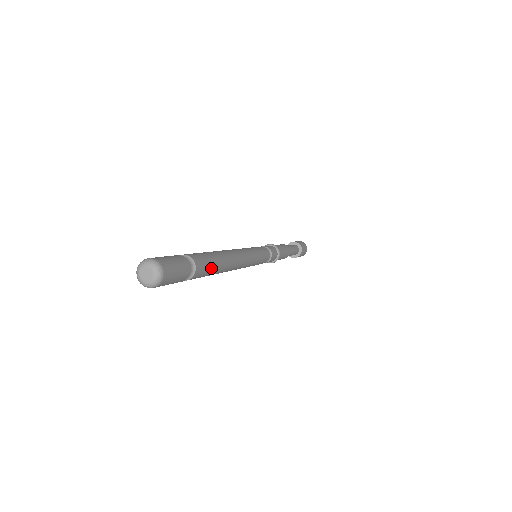
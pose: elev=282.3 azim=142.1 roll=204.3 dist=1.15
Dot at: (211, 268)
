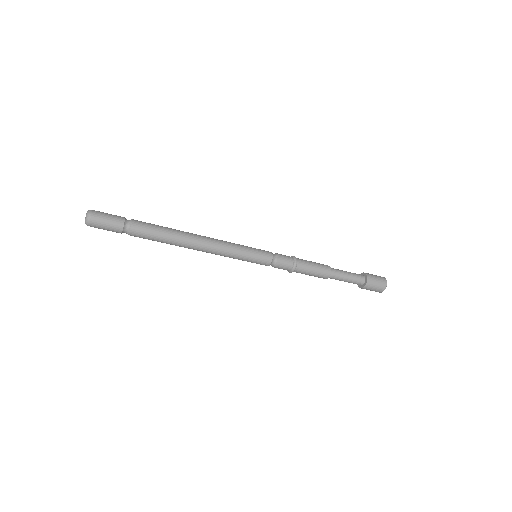
Dot at: (153, 237)
